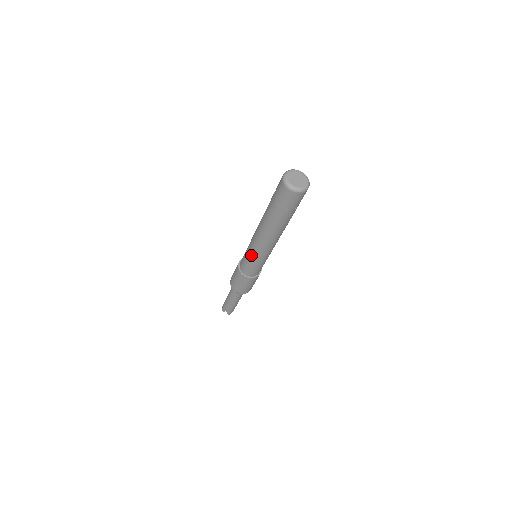
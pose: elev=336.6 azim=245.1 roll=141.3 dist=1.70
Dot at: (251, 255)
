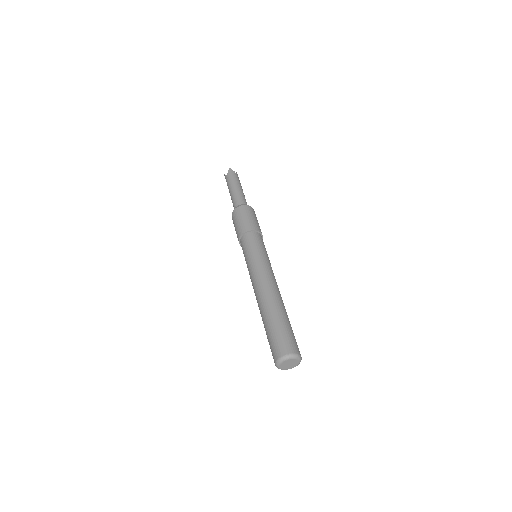
Dot at: occluded
